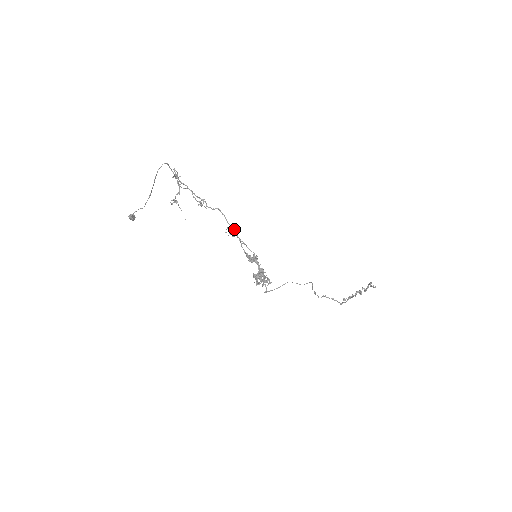
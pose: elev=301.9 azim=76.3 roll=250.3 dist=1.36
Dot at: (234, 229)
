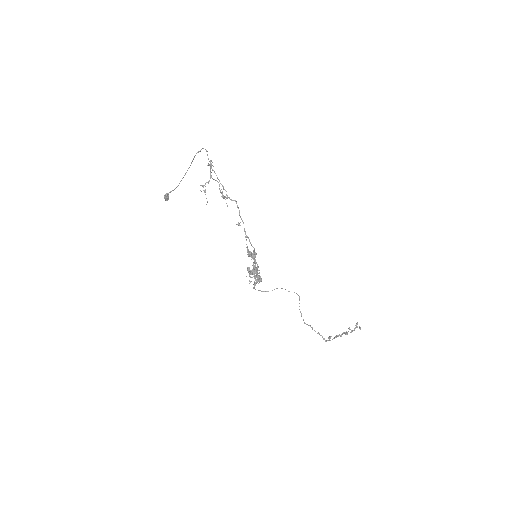
Dot at: (243, 222)
